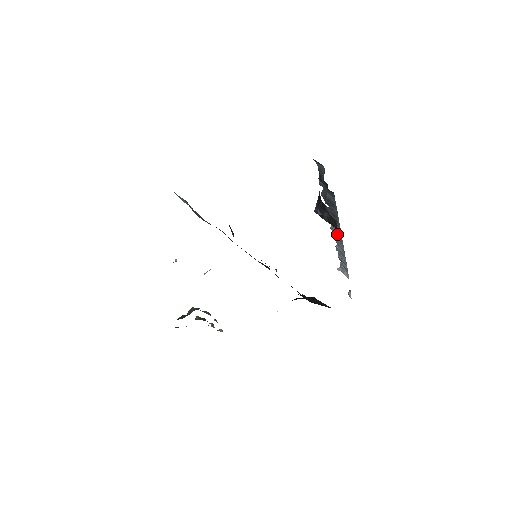
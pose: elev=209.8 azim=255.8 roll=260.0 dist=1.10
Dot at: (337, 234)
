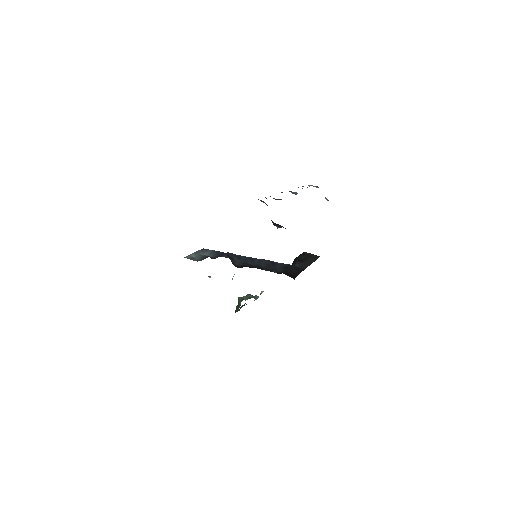
Dot at: (294, 192)
